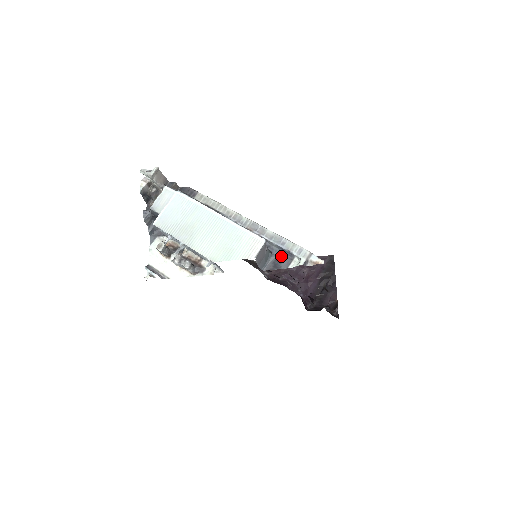
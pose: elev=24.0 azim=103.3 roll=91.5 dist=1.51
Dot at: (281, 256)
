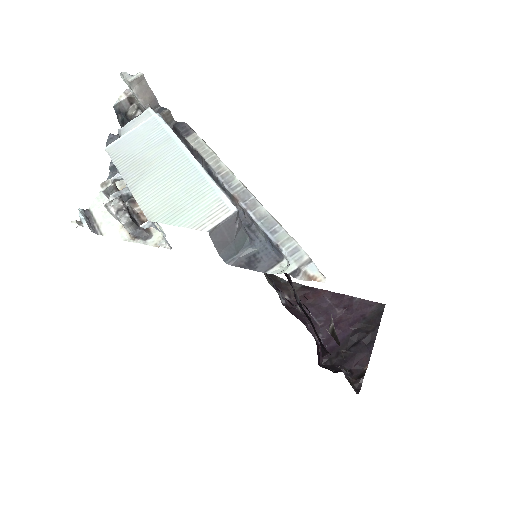
Dot at: (264, 251)
